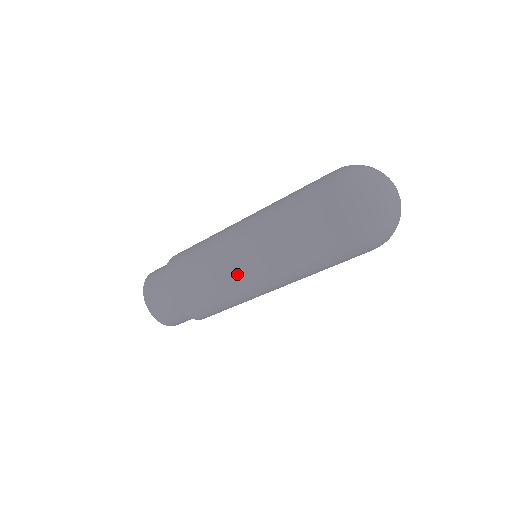
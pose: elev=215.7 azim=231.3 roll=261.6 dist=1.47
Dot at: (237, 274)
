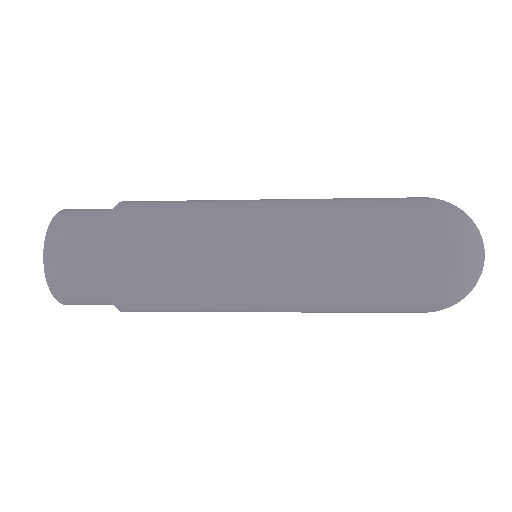
Dot at: occluded
